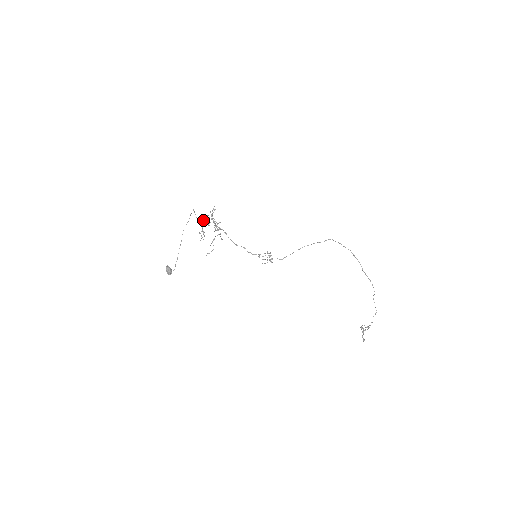
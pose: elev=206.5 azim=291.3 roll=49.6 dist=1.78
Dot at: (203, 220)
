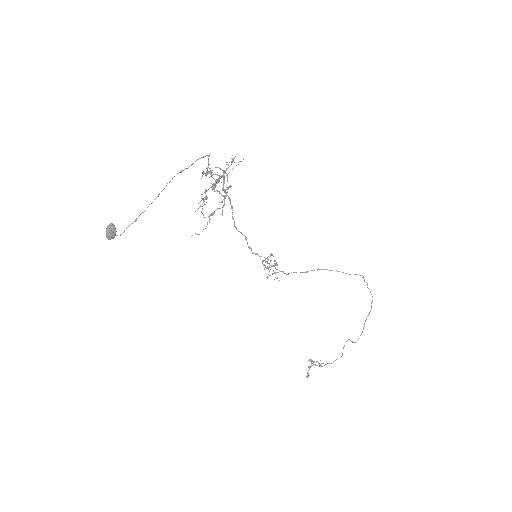
Dot at: (217, 181)
